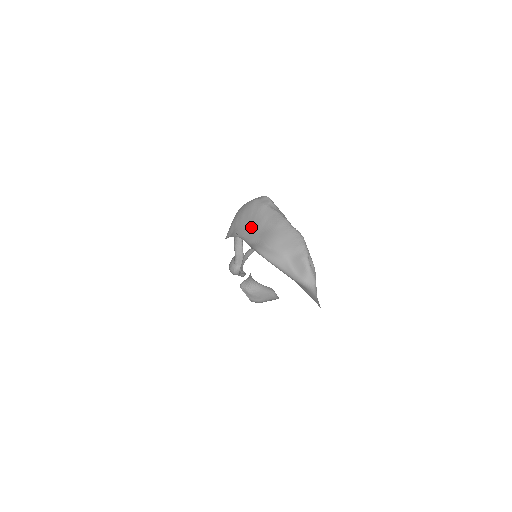
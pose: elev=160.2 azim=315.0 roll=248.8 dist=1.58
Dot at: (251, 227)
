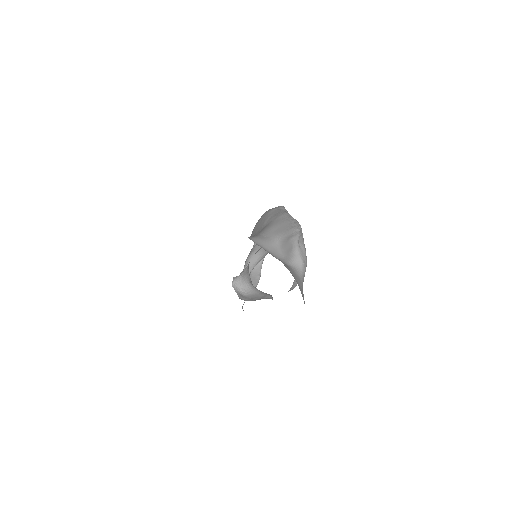
Dot at: (257, 230)
